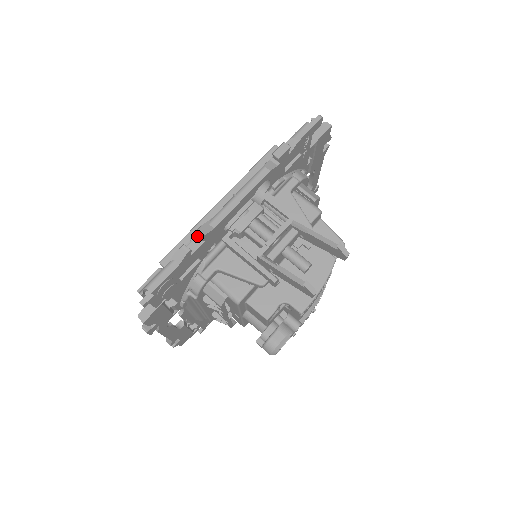
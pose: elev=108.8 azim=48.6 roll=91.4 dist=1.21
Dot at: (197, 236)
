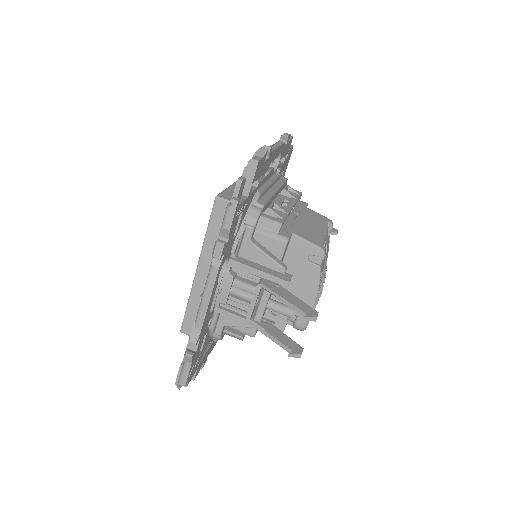
Dot at: (192, 342)
